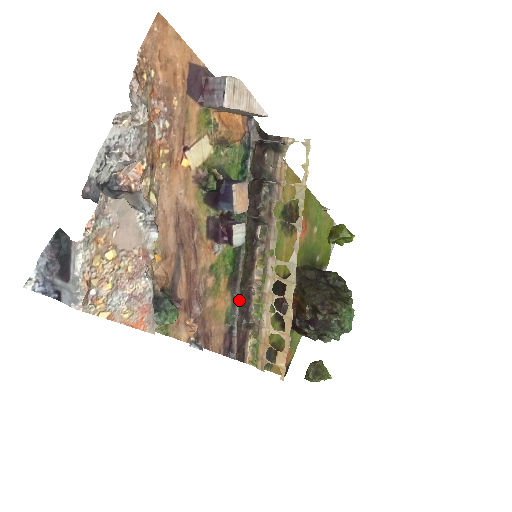
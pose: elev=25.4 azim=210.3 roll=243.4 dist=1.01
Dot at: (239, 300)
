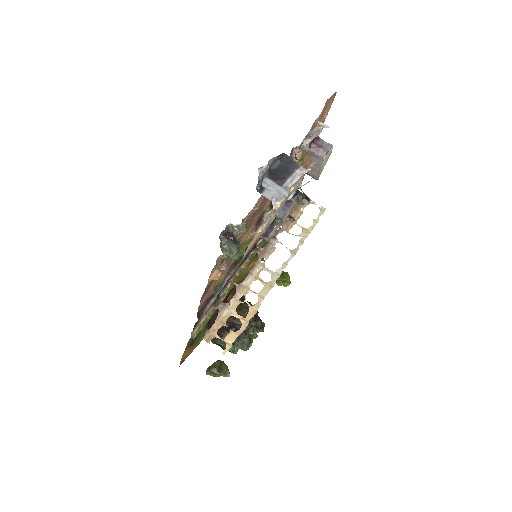
Dot at: (226, 279)
